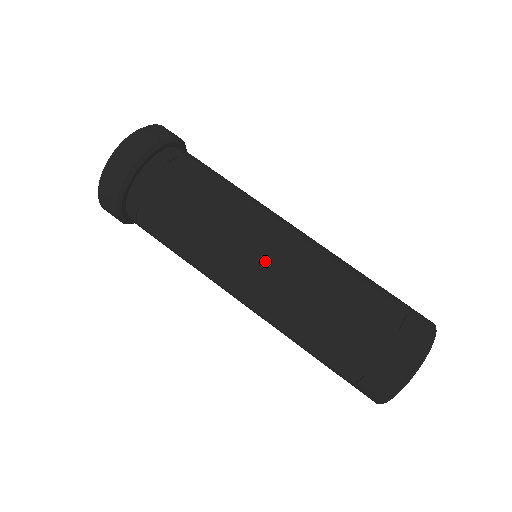
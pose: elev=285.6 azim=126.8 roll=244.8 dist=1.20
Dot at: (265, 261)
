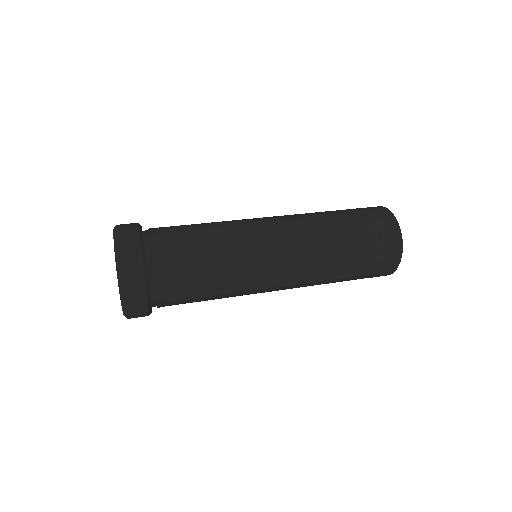
Dot at: (269, 219)
